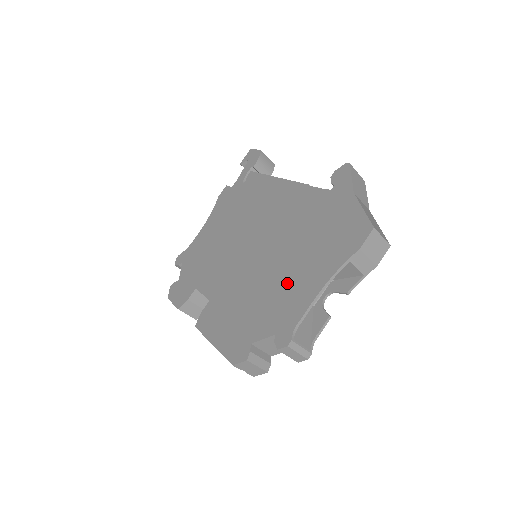
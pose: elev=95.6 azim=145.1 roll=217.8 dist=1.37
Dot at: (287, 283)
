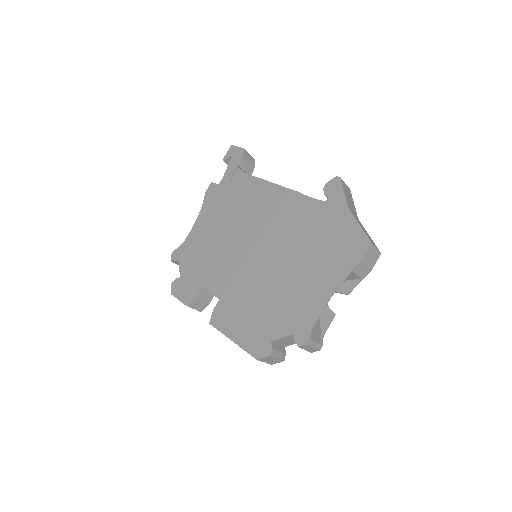
Dot at: (297, 288)
